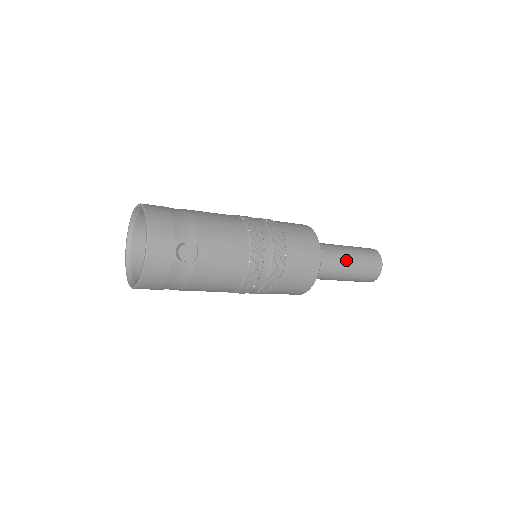
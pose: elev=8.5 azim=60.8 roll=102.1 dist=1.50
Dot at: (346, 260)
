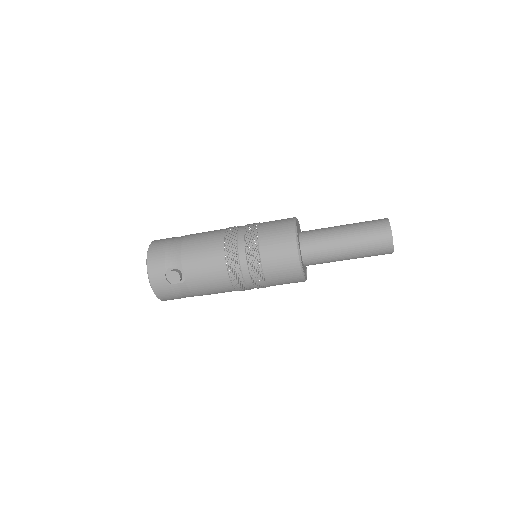
Dot at: (342, 243)
